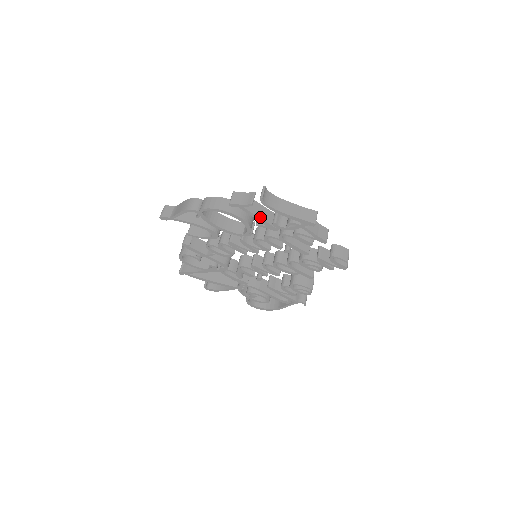
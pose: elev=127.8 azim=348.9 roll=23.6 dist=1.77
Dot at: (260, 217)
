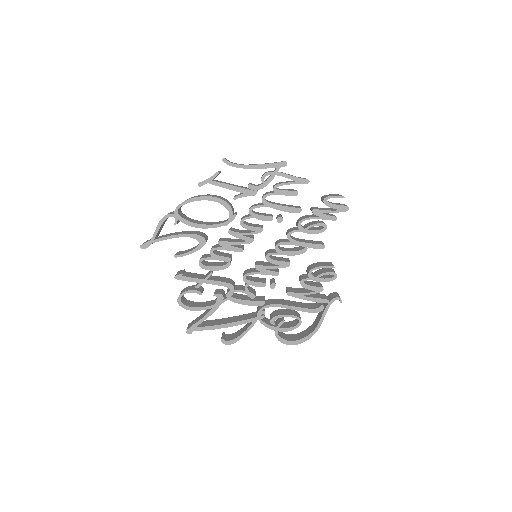
Dot at: (233, 186)
